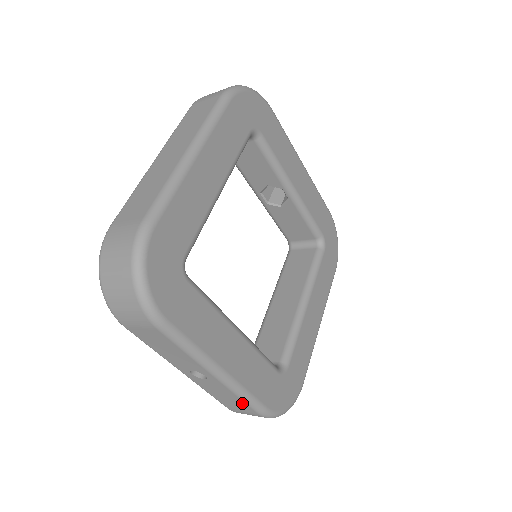
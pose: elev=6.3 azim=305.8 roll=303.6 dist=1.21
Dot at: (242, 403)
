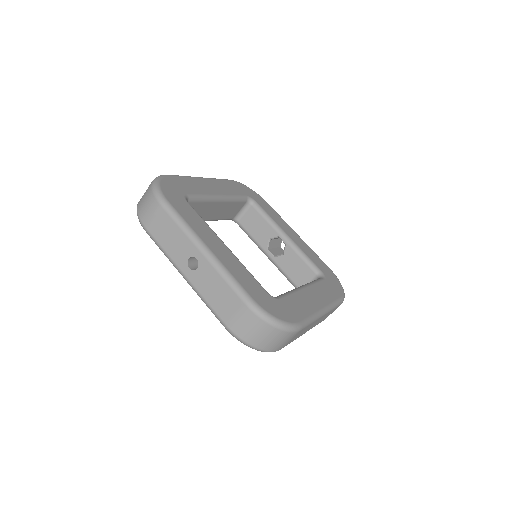
Dot at: (229, 291)
